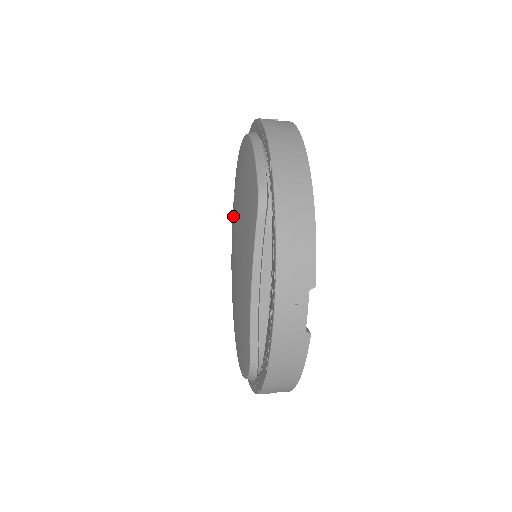
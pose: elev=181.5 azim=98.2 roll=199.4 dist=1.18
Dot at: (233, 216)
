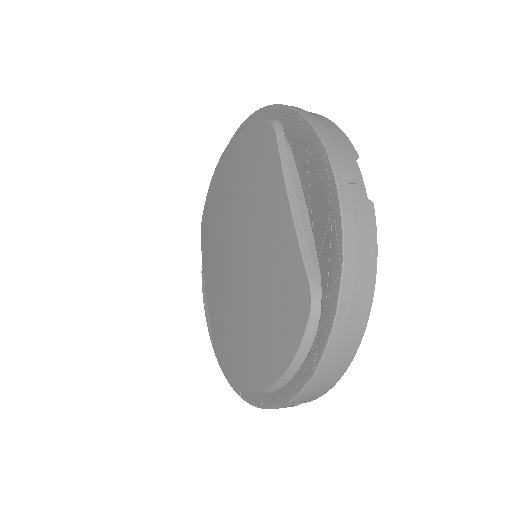
Dot at: (210, 258)
